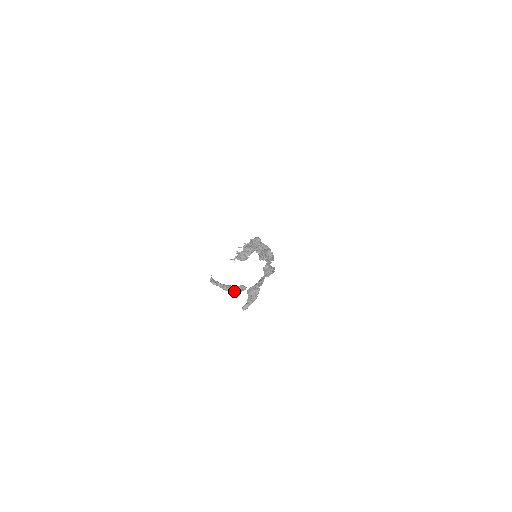
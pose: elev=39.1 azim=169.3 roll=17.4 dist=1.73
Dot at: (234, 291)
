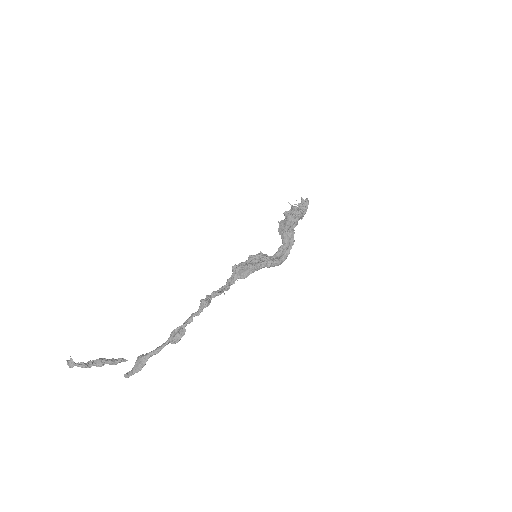
Dot at: (109, 364)
